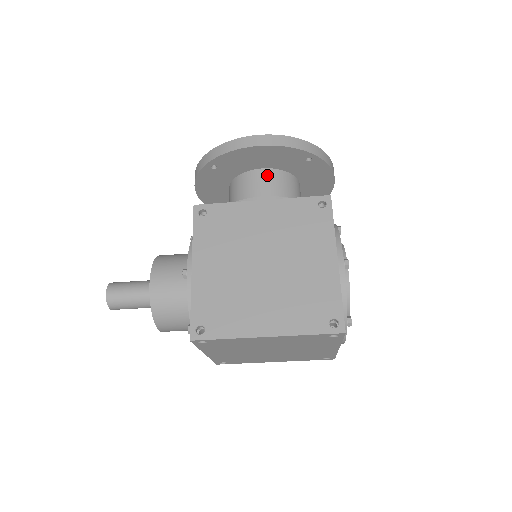
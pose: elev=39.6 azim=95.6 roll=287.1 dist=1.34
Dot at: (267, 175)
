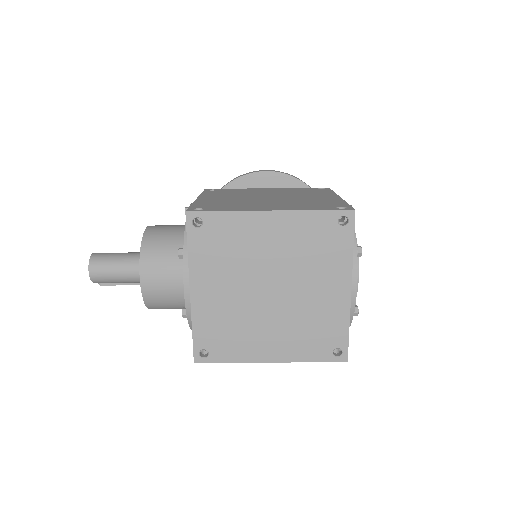
Dot at: occluded
